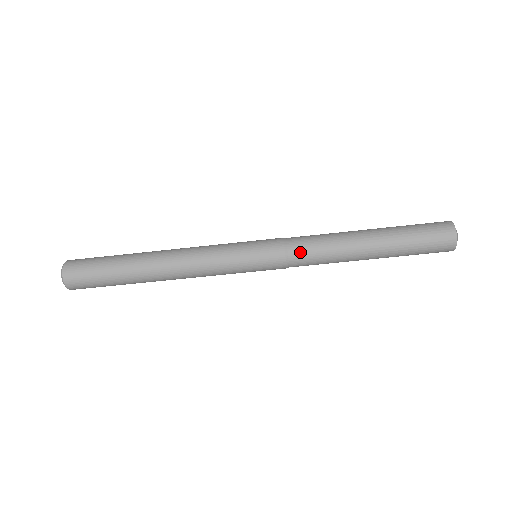
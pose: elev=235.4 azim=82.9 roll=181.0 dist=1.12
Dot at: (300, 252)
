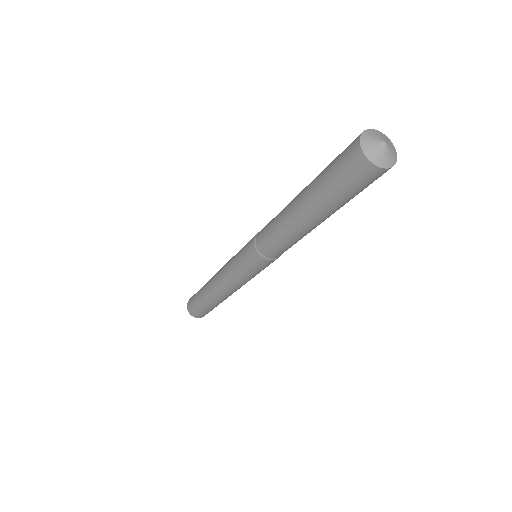
Dot at: (268, 250)
